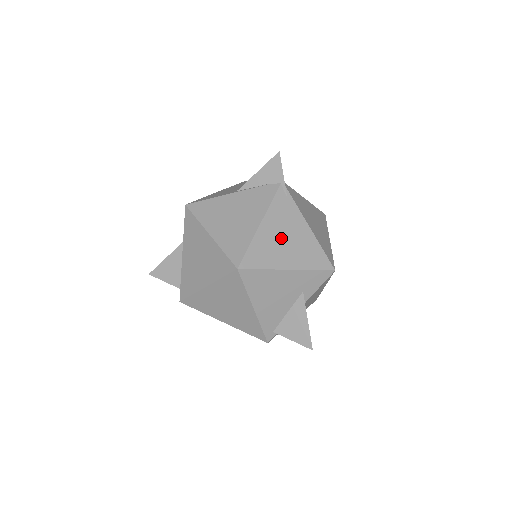
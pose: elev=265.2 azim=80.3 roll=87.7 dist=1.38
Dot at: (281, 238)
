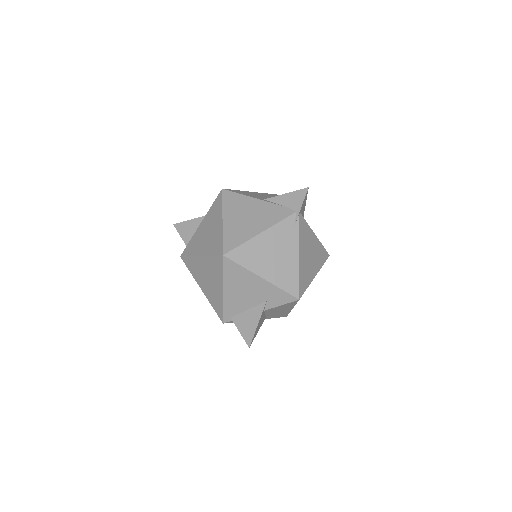
Dot at: (271, 252)
